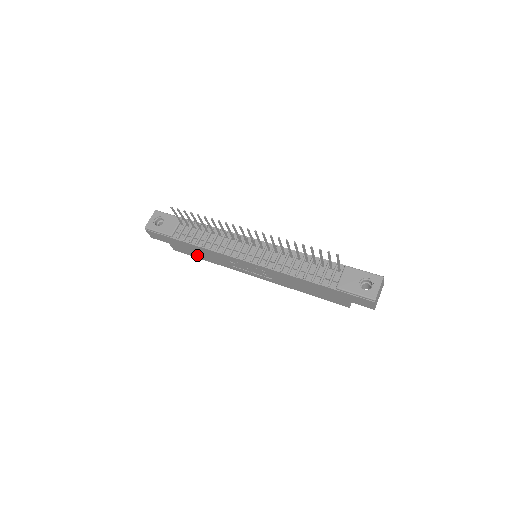
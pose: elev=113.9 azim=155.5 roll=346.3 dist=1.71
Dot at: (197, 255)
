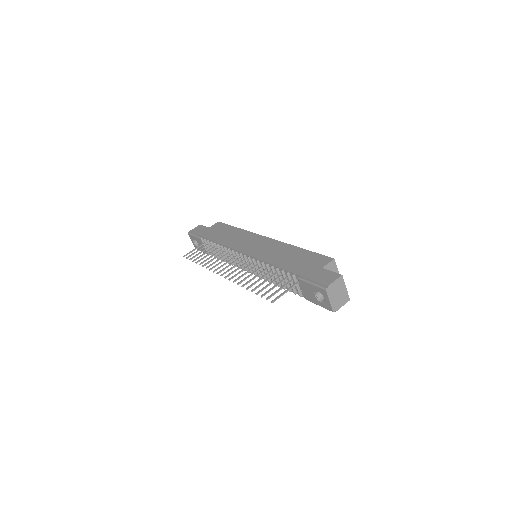
Dot at: occluded
